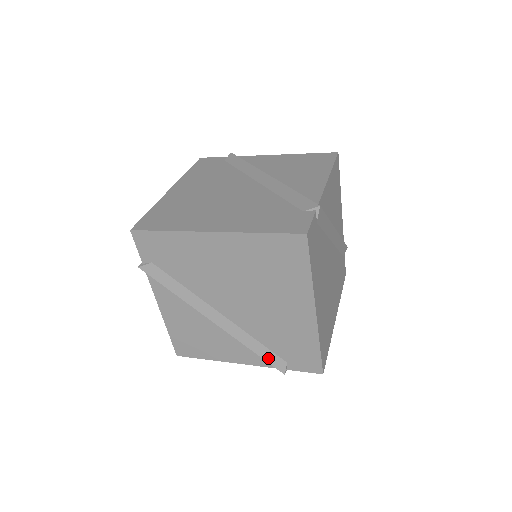
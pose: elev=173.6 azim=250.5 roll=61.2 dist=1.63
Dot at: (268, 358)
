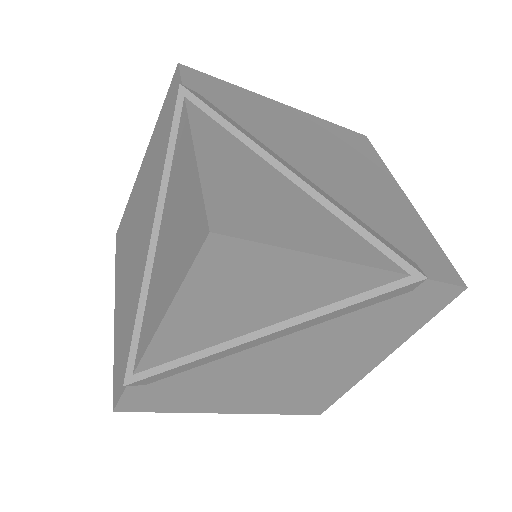
Dot at: (390, 247)
